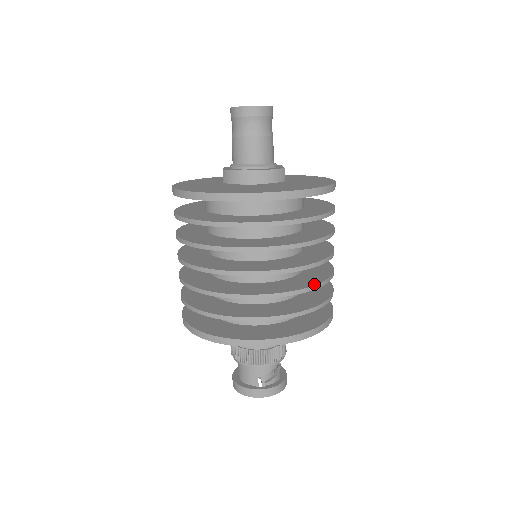
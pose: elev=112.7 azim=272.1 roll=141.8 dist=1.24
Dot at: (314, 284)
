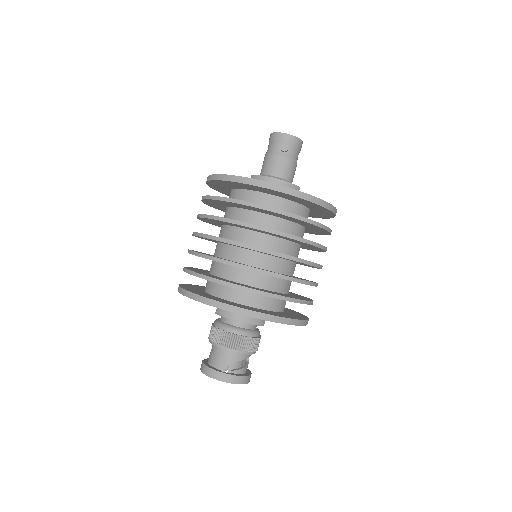
Dot at: (301, 279)
